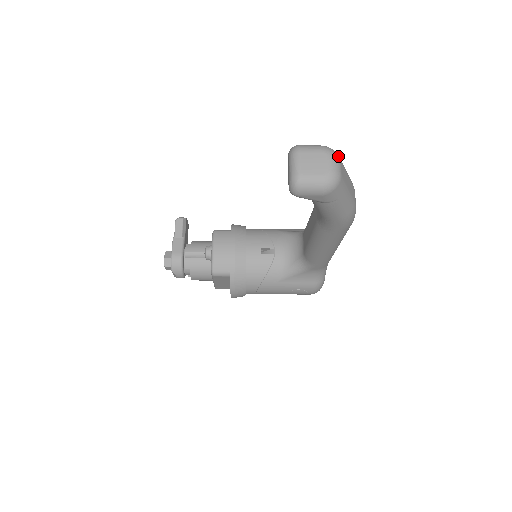
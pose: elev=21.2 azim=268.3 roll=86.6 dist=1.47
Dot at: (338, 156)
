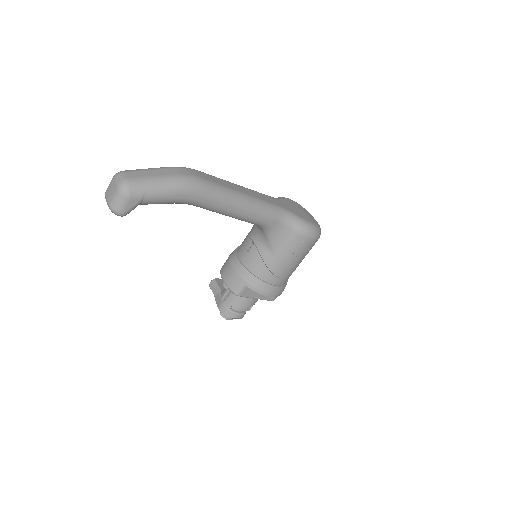
Dot at: (121, 172)
